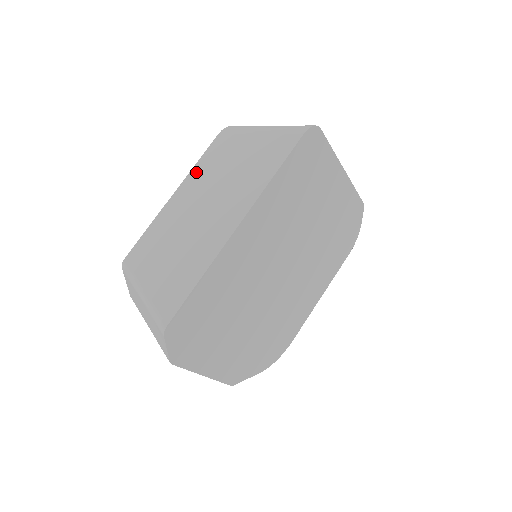
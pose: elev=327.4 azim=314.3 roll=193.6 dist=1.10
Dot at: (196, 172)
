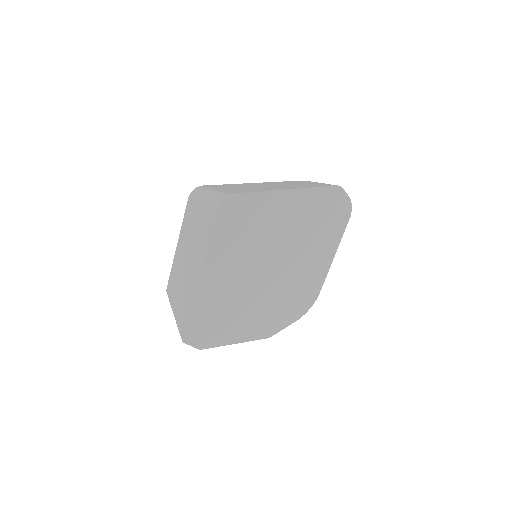
Dot at: (183, 230)
